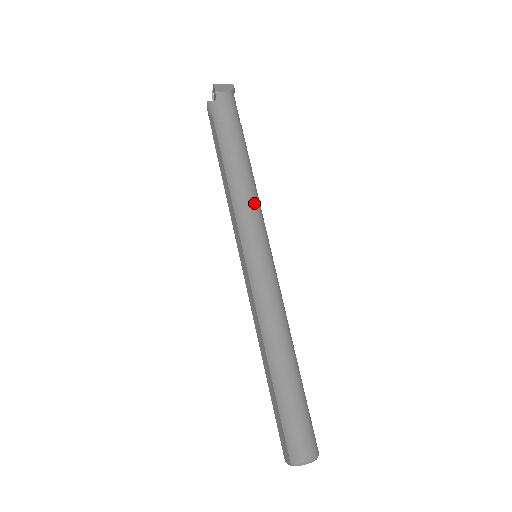
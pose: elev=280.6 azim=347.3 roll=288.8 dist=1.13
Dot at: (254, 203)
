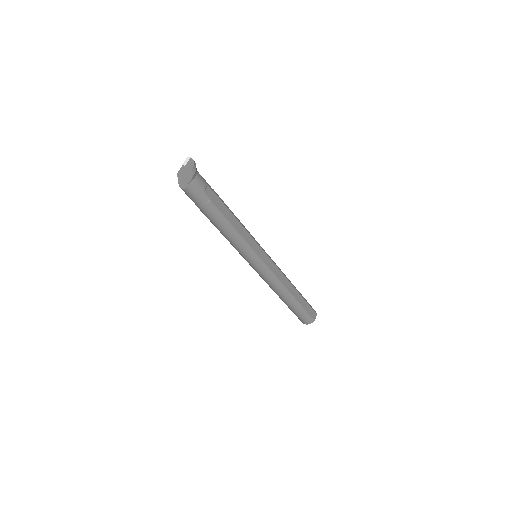
Dot at: (238, 245)
